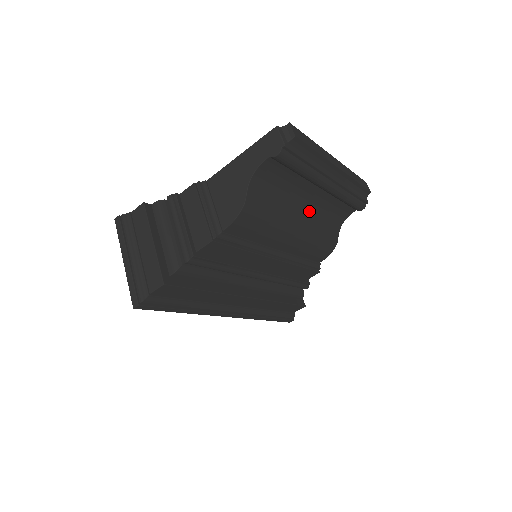
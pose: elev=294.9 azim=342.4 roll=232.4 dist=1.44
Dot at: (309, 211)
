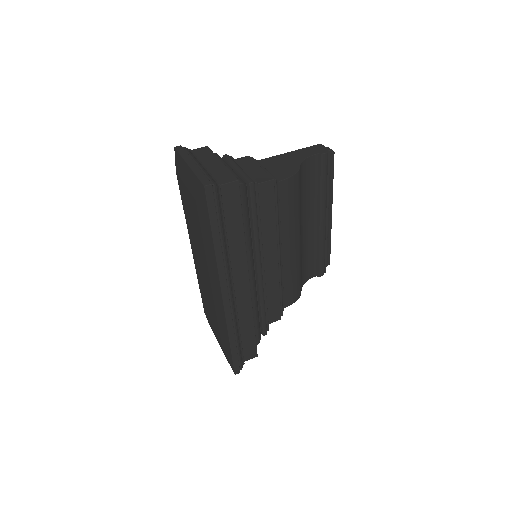
Dot at: (302, 239)
